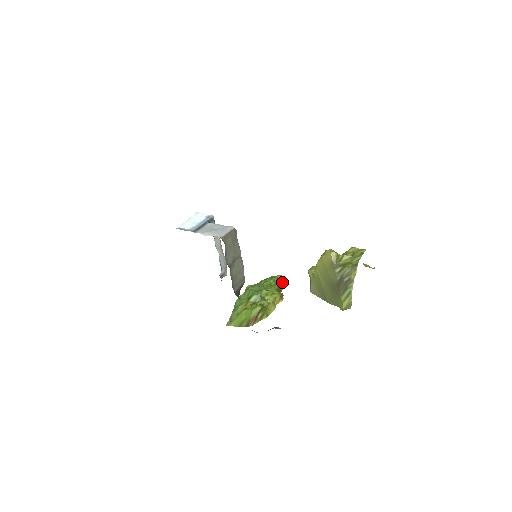
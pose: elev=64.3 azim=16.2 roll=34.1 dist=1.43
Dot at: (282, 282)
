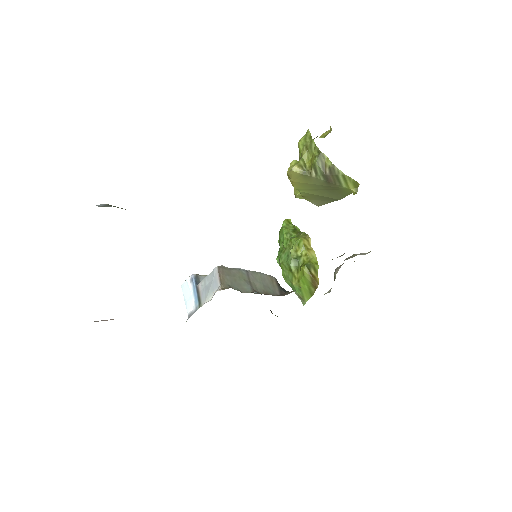
Dot at: (291, 223)
